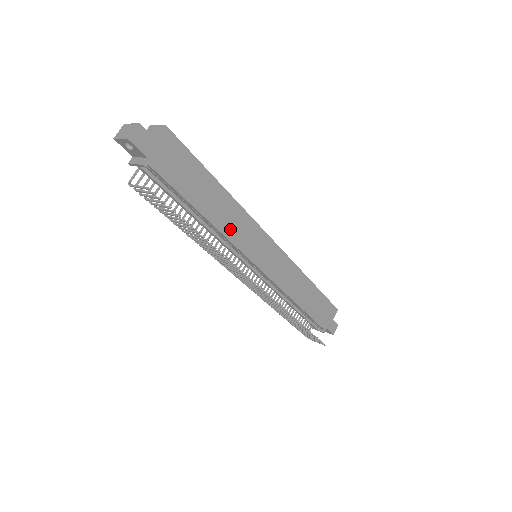
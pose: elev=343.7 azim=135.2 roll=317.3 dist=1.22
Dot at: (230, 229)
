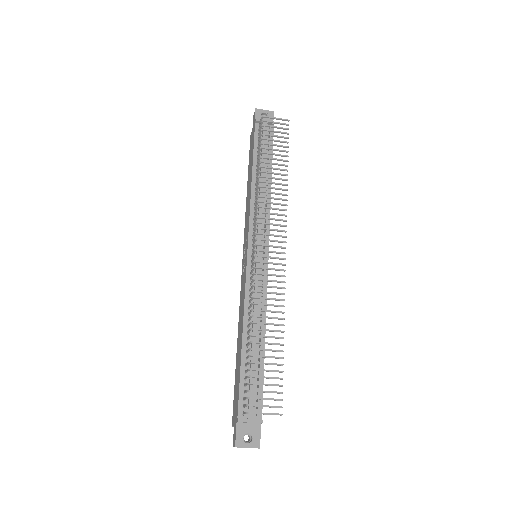
Dot at: occluded
